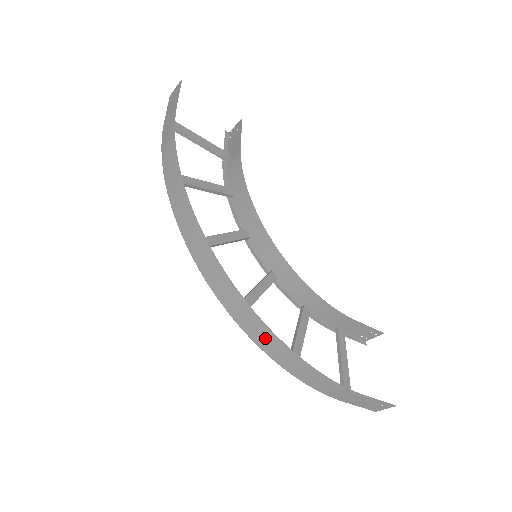
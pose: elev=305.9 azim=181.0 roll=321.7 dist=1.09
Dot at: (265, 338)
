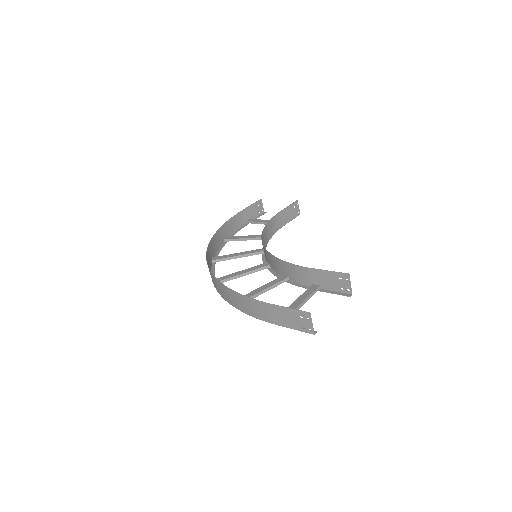
Dot at: (216, 284)
